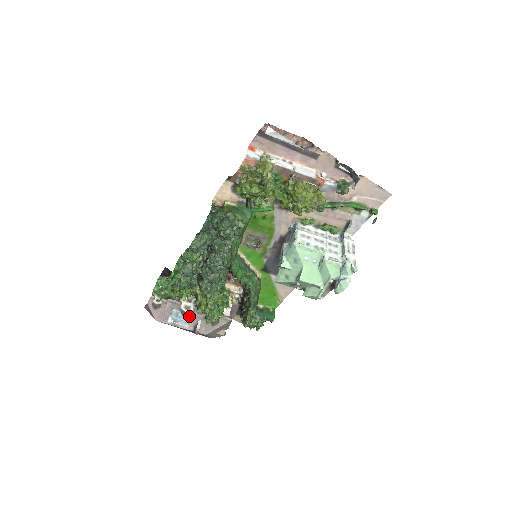
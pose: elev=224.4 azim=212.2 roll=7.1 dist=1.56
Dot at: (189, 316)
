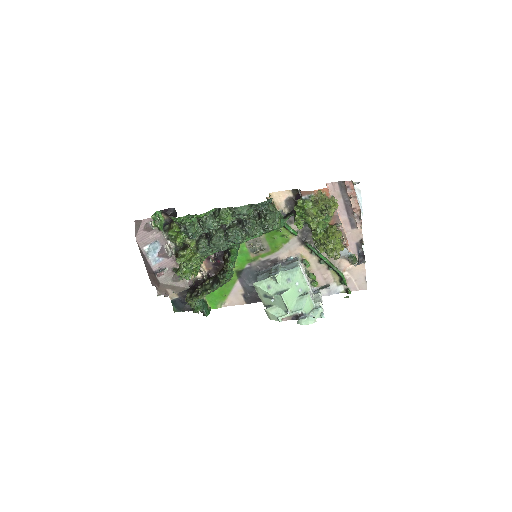
Dot at: (163, 258)
